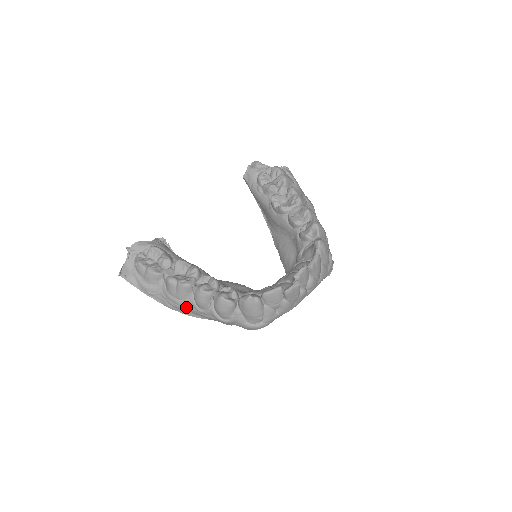
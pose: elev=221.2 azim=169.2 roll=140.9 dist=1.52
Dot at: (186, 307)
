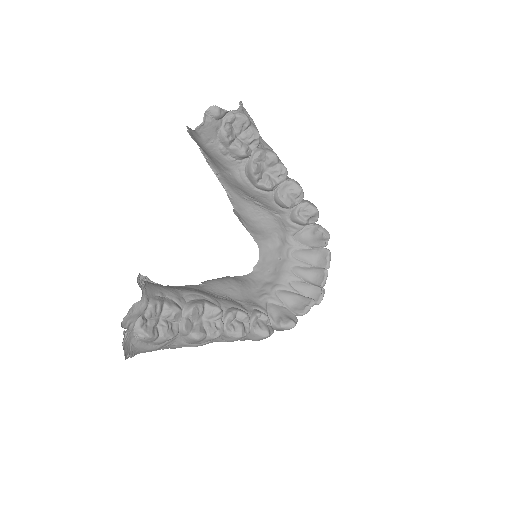
Dot at: occluded
